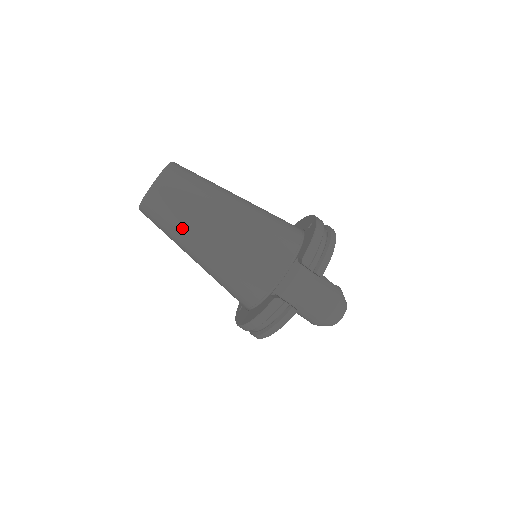
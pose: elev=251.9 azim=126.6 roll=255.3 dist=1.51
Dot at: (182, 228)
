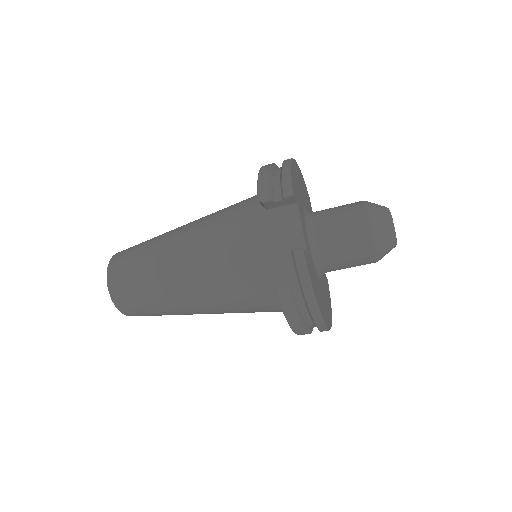
Dot at: (155, 291)
